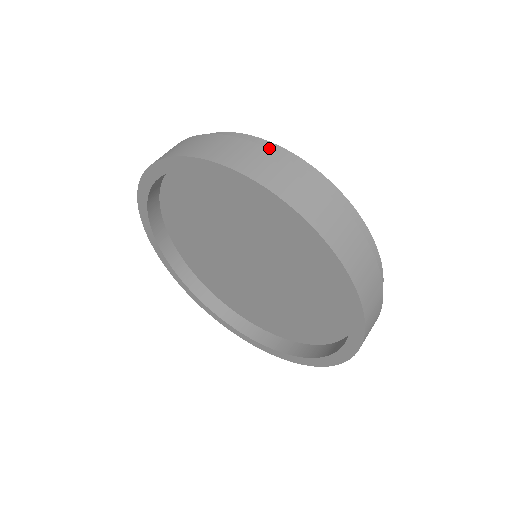
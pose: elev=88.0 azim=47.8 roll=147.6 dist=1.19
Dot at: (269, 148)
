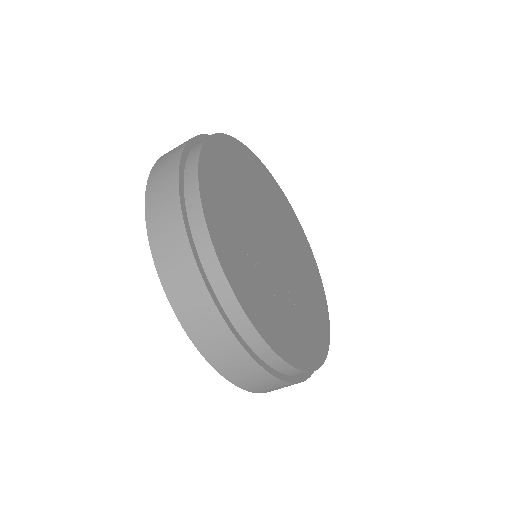
Dot at: (247, 332)
